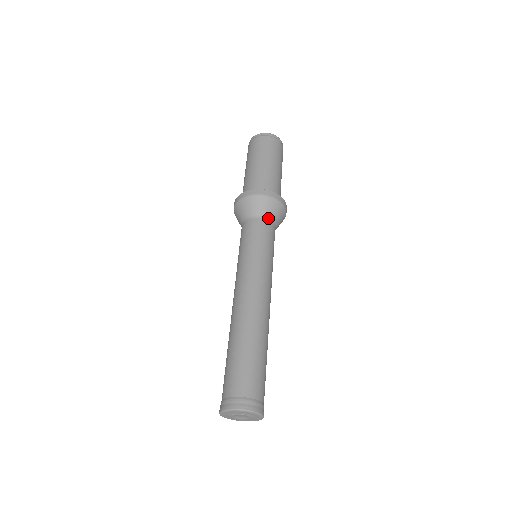
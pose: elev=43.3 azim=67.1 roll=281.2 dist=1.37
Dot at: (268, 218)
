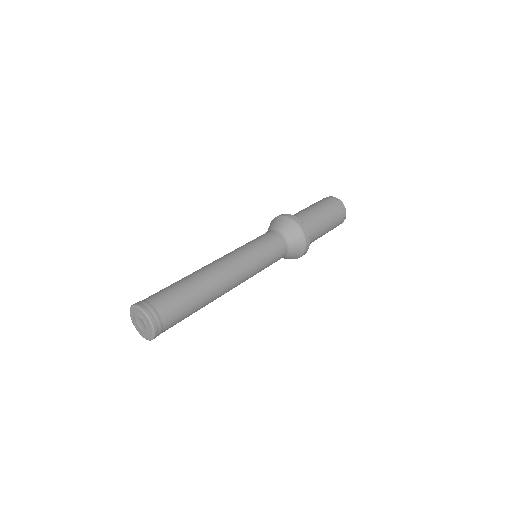
Dot at: (287, 241)
